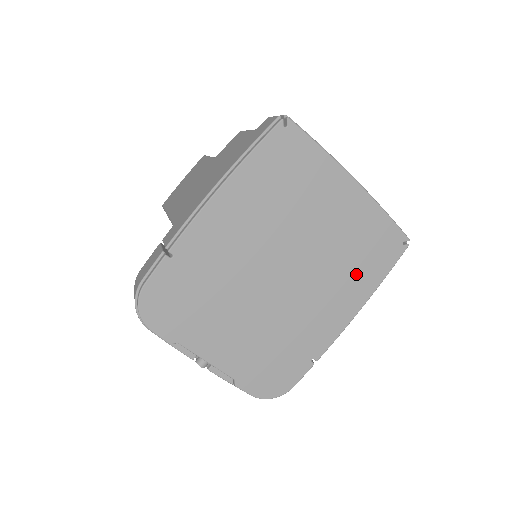
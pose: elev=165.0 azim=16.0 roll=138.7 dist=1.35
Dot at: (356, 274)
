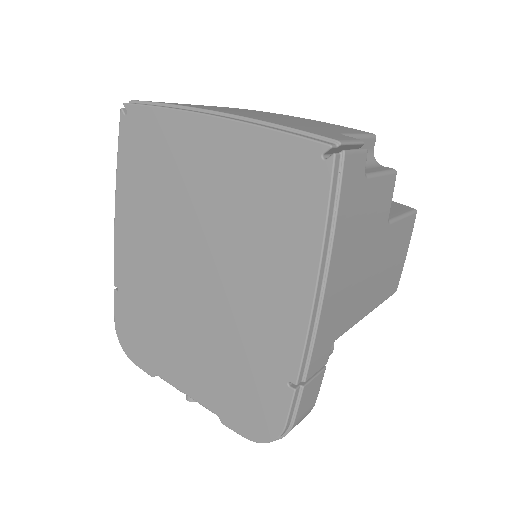
Dot at: (279, 239)
